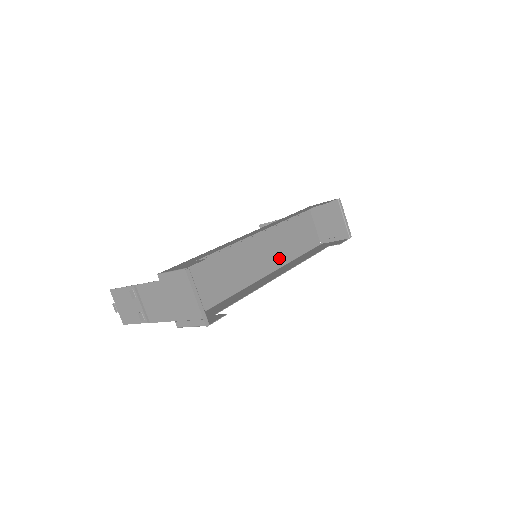
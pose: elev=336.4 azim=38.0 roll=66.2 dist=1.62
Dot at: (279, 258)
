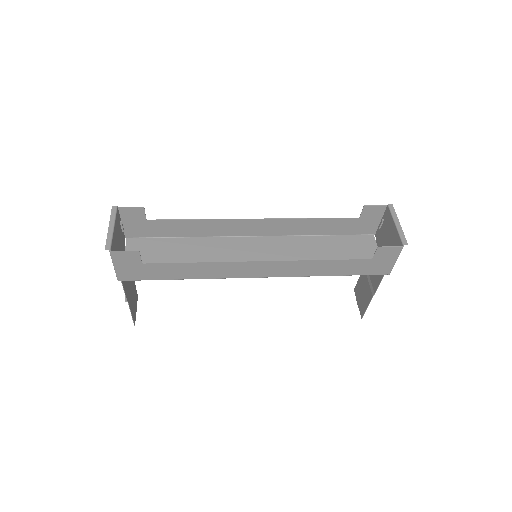
Dot at: occluded
